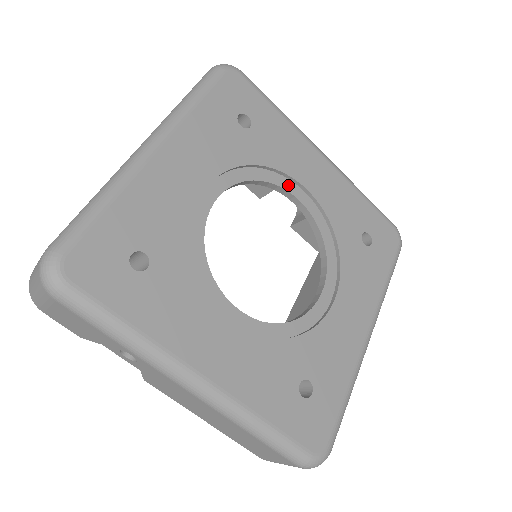
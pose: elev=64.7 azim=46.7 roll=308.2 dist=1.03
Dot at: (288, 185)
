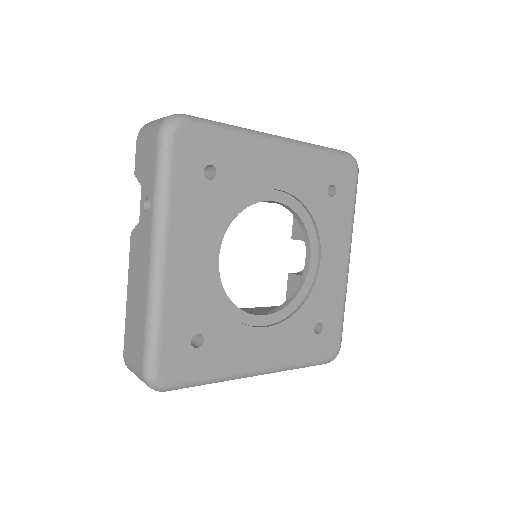
Dot at: (314, 246)
